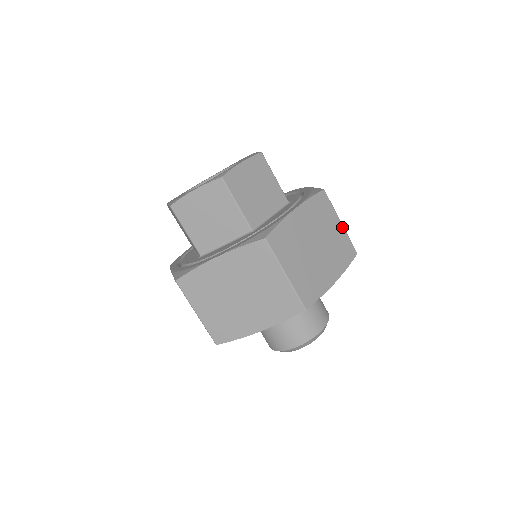
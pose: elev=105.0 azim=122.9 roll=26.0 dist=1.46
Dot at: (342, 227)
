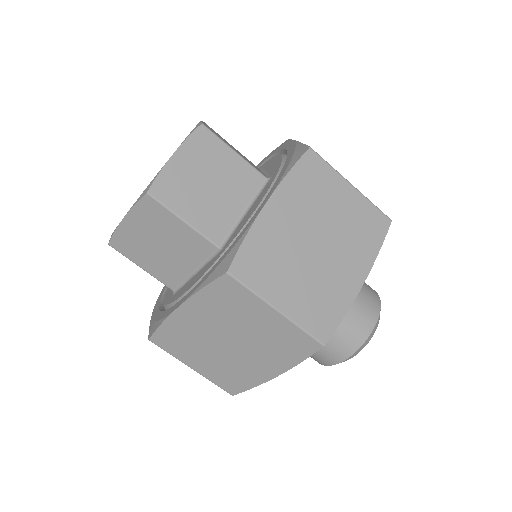
Dot at: (356, 192)
